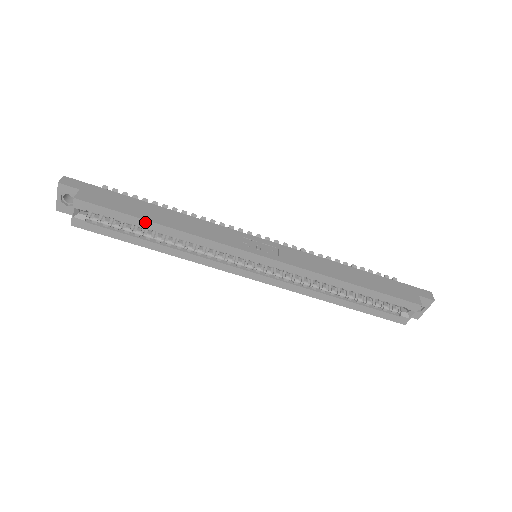
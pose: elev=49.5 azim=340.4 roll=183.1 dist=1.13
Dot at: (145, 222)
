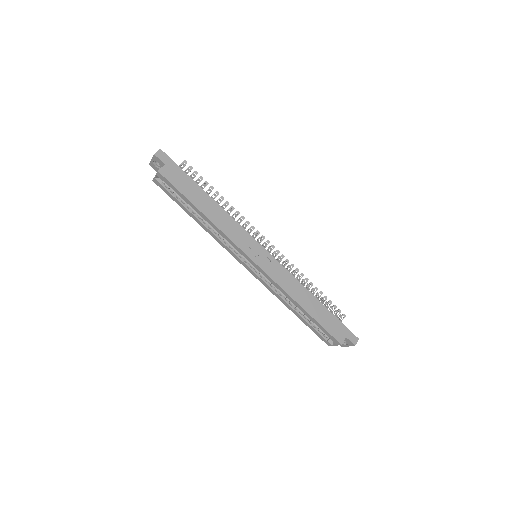
Dot at: (193, 206)
